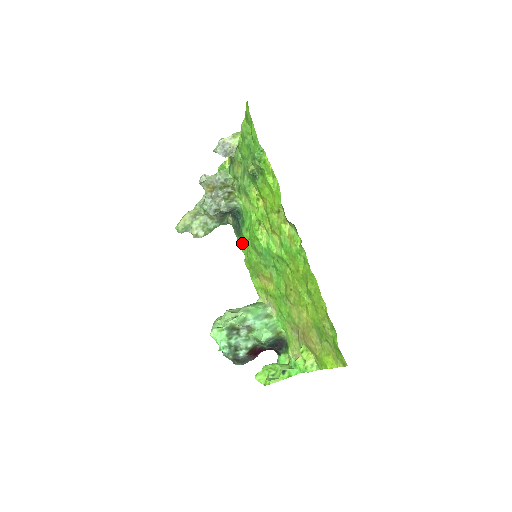
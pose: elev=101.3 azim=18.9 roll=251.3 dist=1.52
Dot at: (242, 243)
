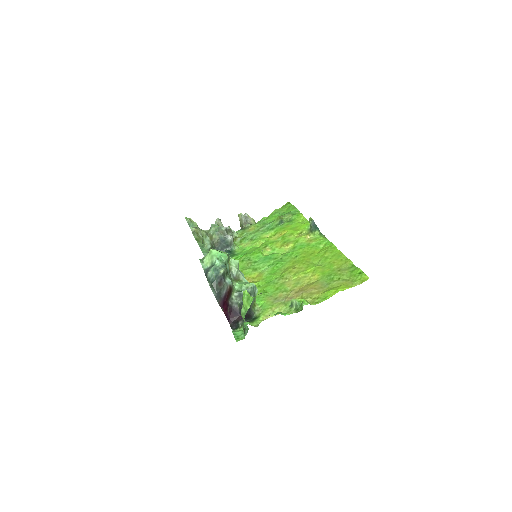
Dot at: occluded
